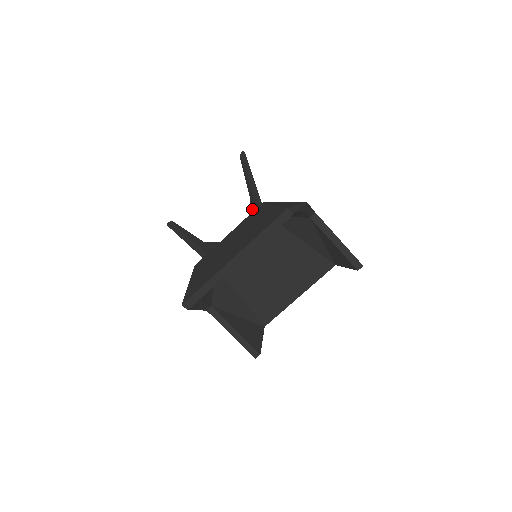
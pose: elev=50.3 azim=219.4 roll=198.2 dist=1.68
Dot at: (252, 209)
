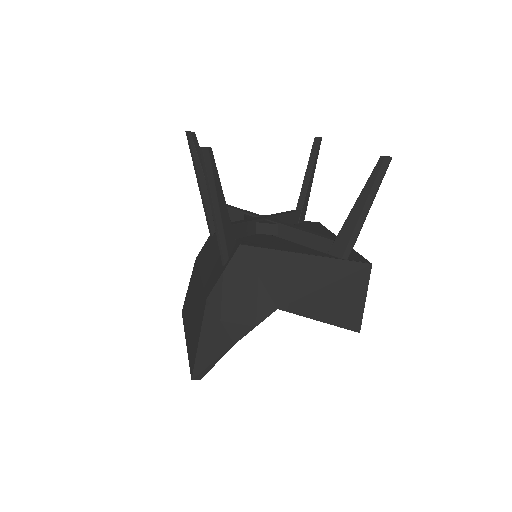
Dot at: occluded
